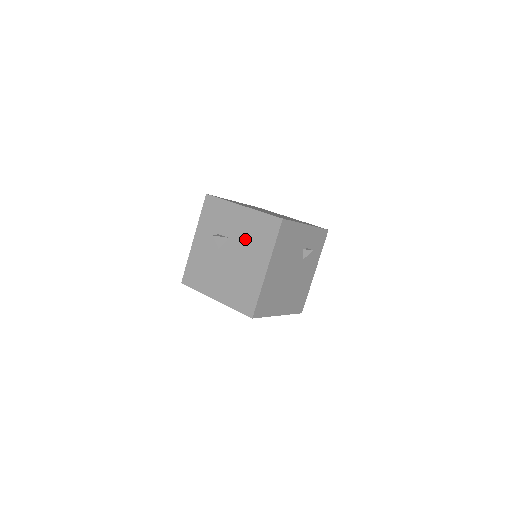
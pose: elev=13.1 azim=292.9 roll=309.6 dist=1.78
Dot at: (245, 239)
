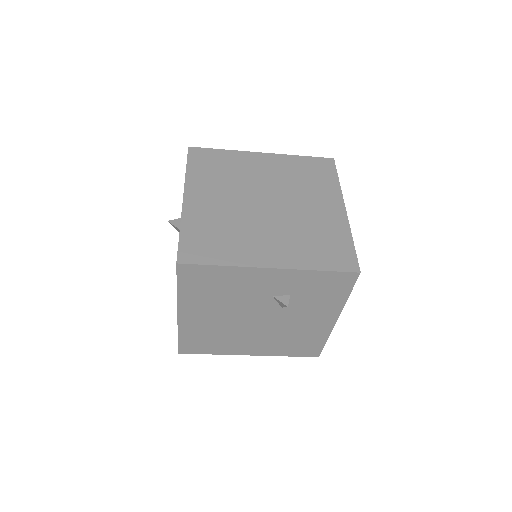
Dot at: occluded
